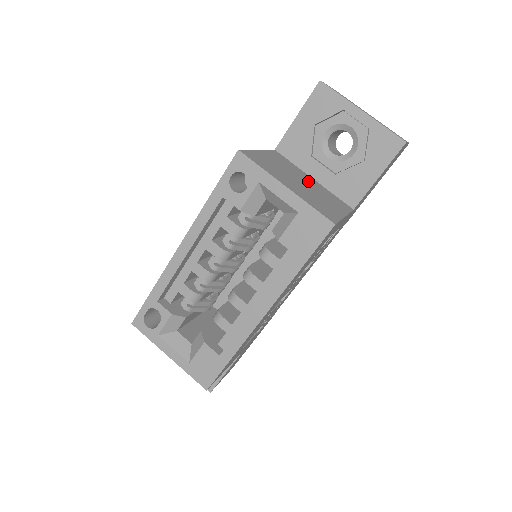
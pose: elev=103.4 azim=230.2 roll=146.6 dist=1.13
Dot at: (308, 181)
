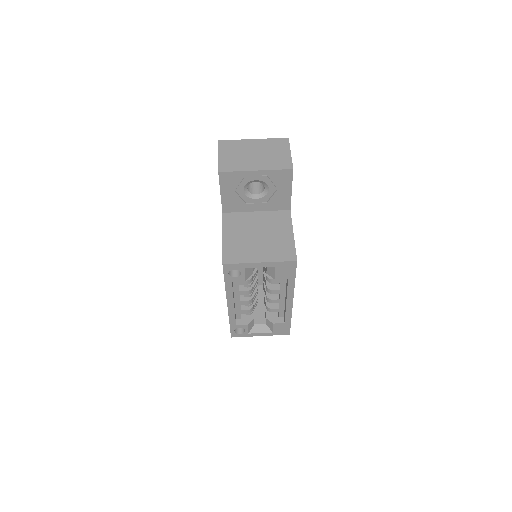
Dot at: (258, 224)
